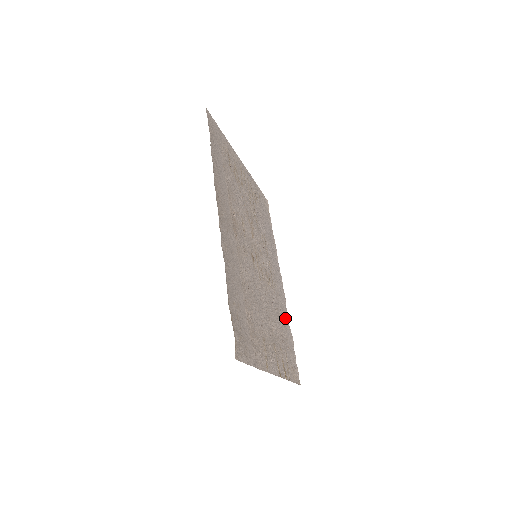
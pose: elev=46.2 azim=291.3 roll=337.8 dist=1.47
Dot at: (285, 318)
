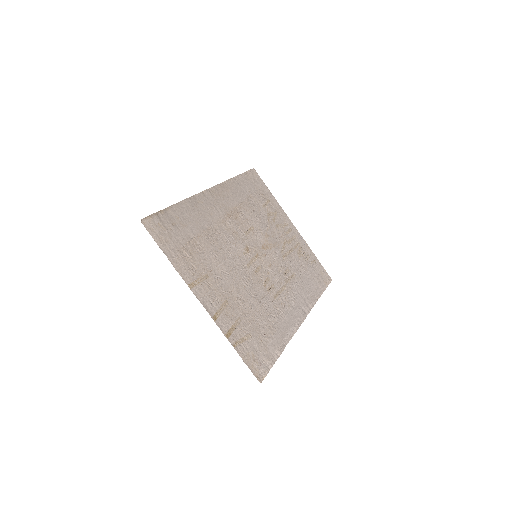
Dot at: (280, 331)
